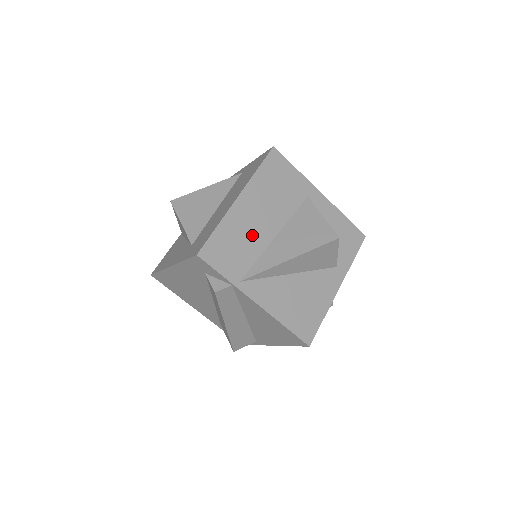
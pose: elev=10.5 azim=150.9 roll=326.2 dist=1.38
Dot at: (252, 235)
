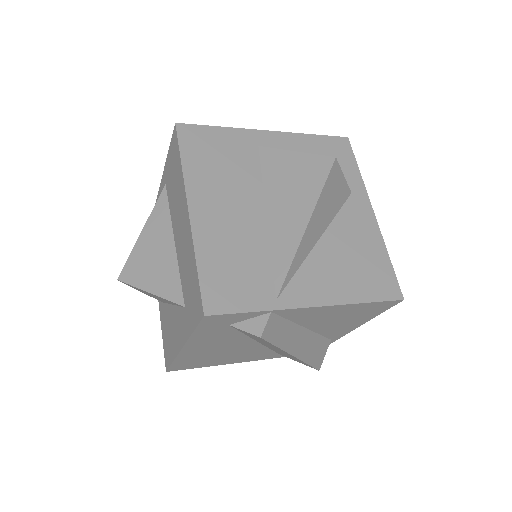
Dot at: (241, 237)
